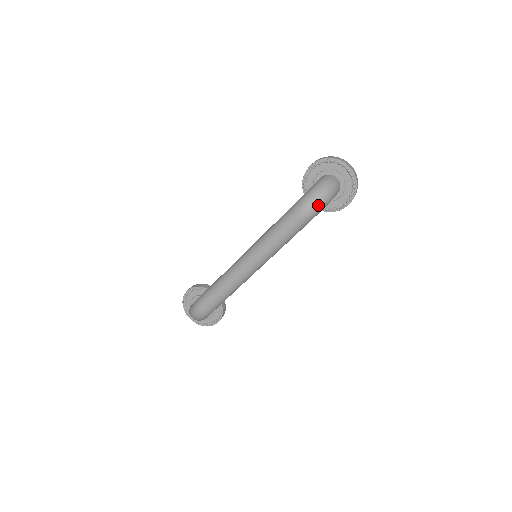
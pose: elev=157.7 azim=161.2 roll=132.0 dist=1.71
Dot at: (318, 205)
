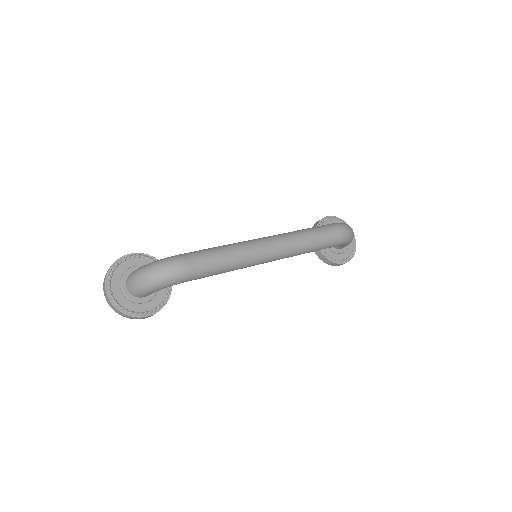
Dot at: (351, 235)
